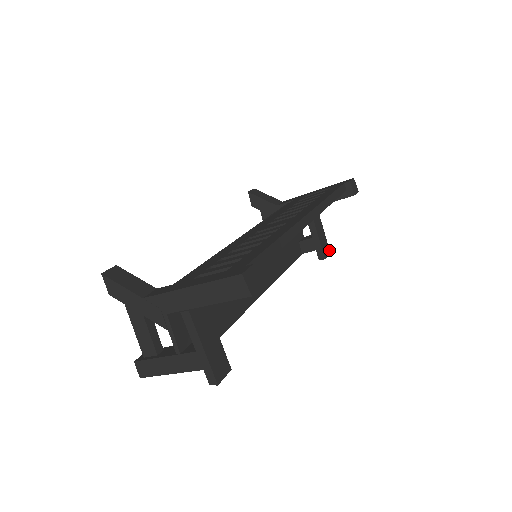
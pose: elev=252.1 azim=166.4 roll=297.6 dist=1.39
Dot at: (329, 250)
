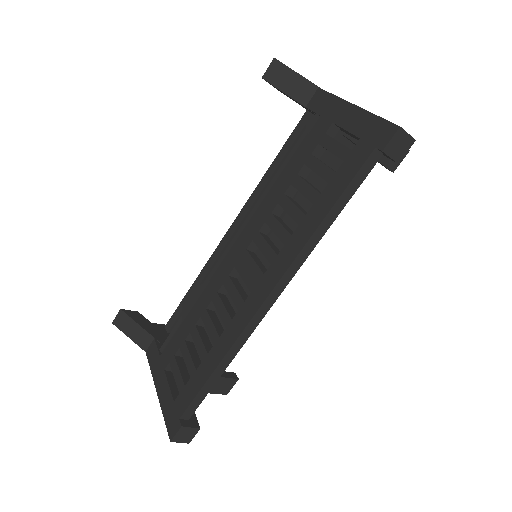
Dot at: occluded
